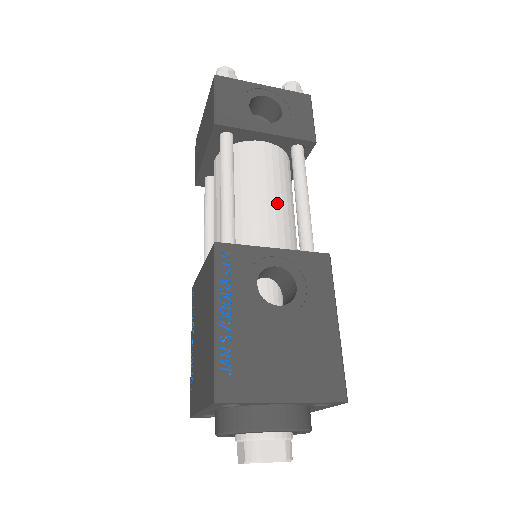
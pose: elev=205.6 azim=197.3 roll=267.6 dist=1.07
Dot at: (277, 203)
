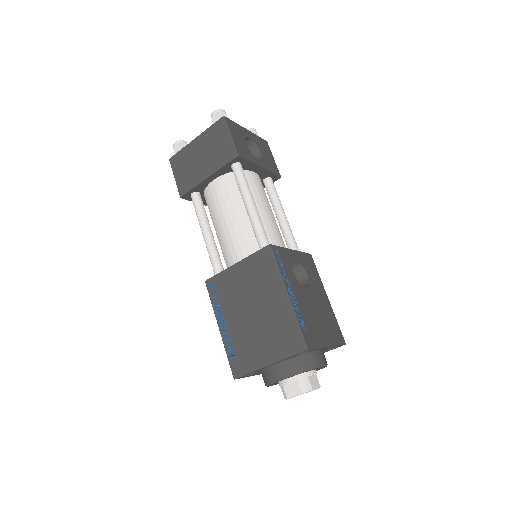
Dot at: (274, 218)
